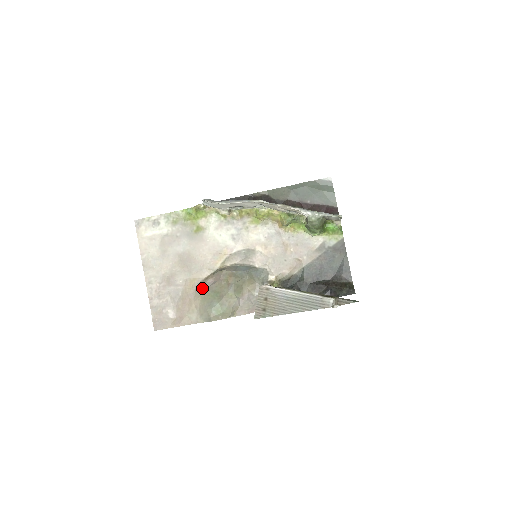
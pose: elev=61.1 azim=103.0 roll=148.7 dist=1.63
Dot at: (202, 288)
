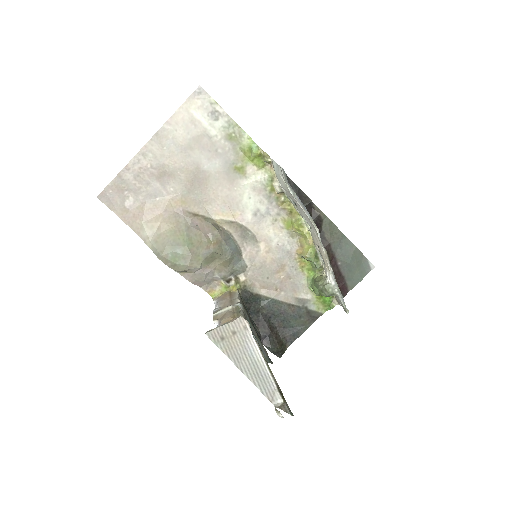
Dot at: (183, 219)
